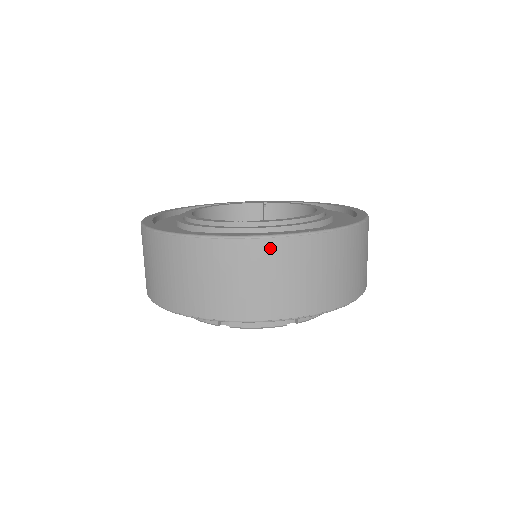
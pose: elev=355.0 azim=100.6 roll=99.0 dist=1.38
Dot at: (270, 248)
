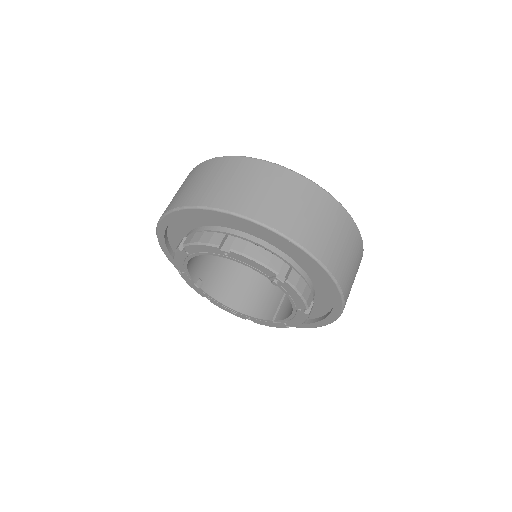
Dot at: (224, 162)
